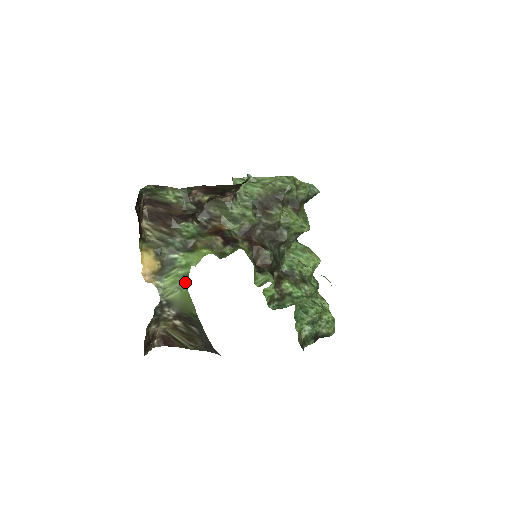
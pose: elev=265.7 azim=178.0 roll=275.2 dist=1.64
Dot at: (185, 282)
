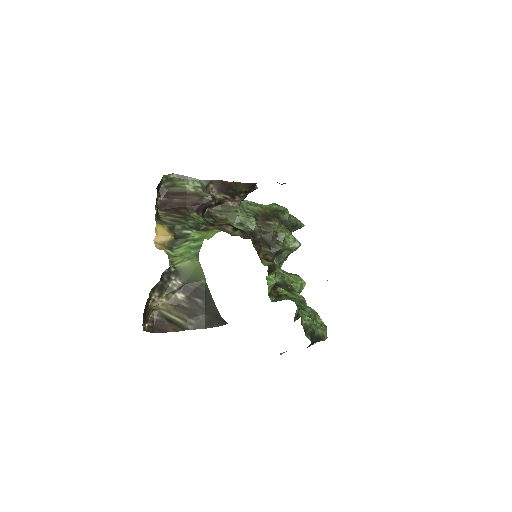
Dot at: (197, 252)
